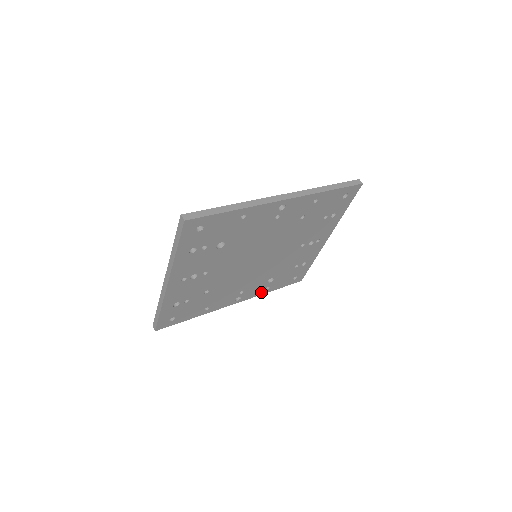
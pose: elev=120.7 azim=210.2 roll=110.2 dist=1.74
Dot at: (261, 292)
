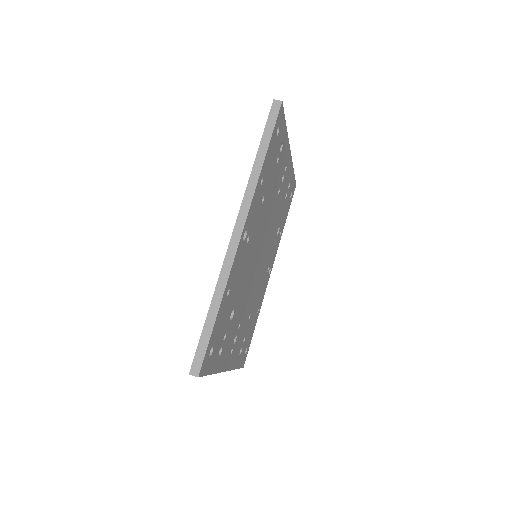
Dot at: (279, 241)
